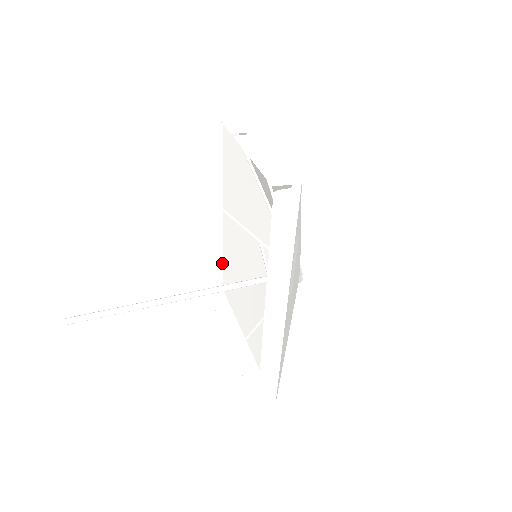
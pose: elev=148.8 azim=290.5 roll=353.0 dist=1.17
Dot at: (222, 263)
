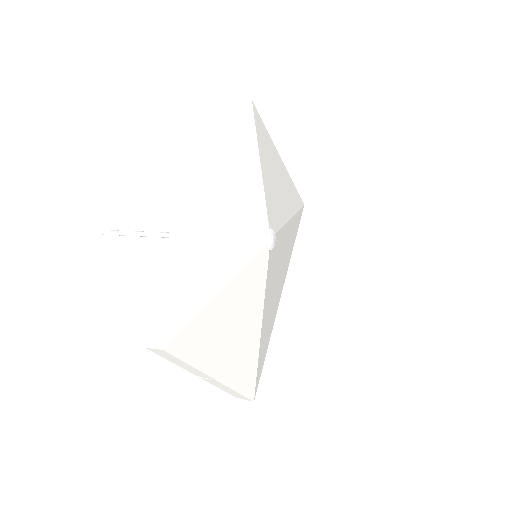
Dot at: (264, 359)
